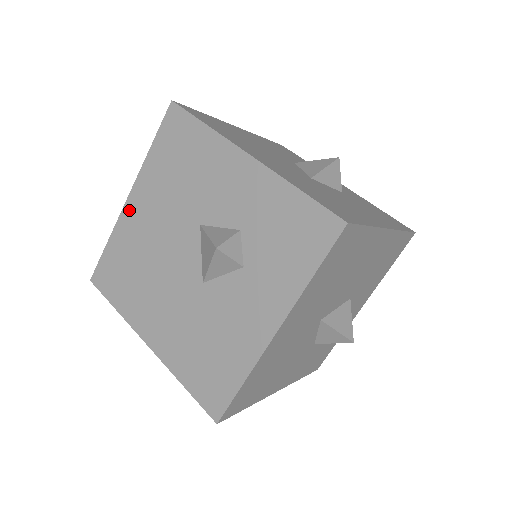
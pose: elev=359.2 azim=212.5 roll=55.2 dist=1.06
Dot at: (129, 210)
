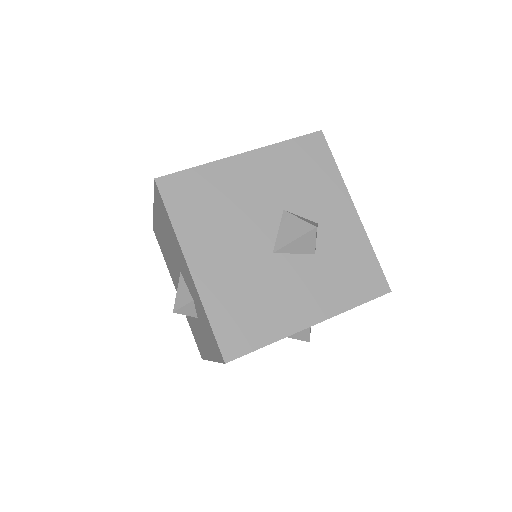
Dot at: (156, 217)
